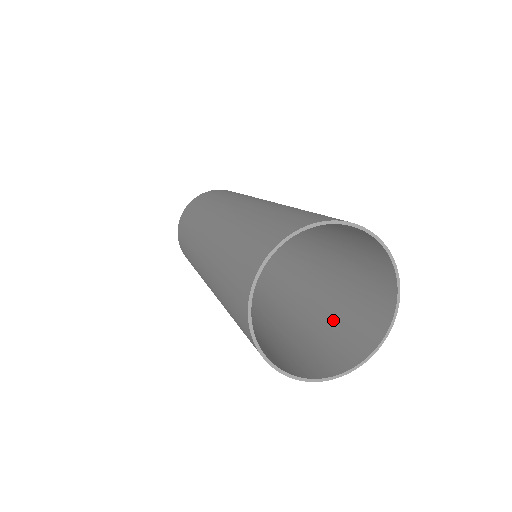
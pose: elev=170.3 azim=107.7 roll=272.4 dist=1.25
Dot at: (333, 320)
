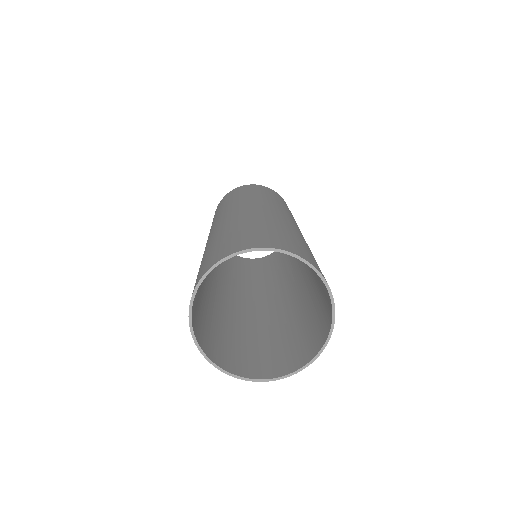
Dot at: (301, 324)
